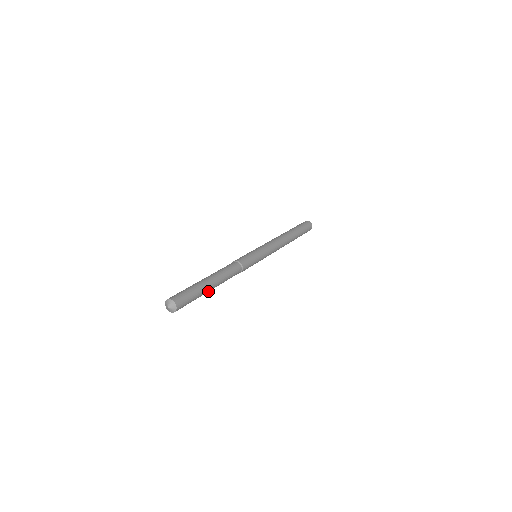
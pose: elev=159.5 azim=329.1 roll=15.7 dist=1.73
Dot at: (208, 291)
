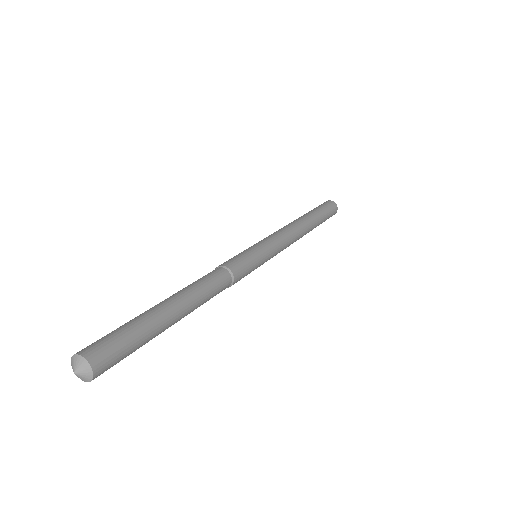
Dot at: (169, 321)
